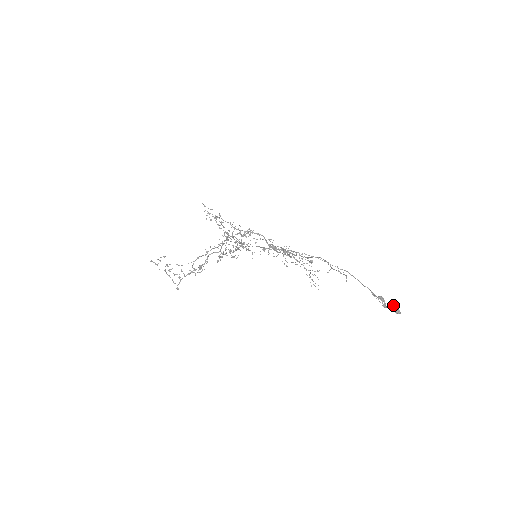
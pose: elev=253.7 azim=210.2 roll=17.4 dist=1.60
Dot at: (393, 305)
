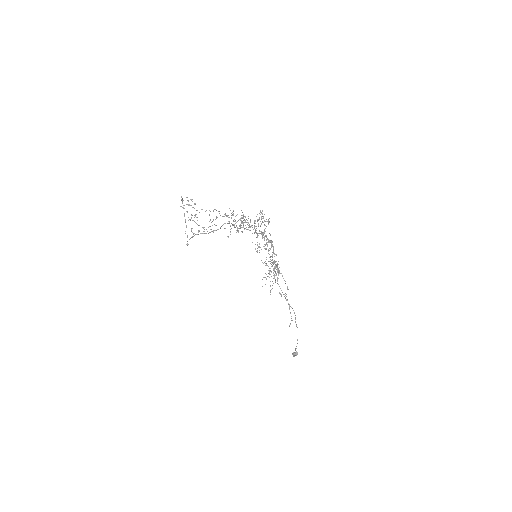
Dot at: occluded
